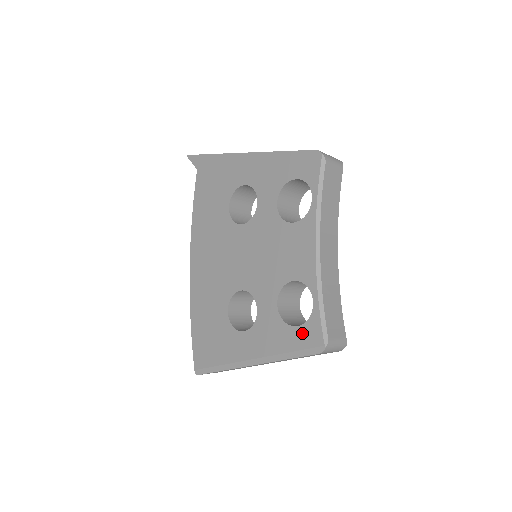
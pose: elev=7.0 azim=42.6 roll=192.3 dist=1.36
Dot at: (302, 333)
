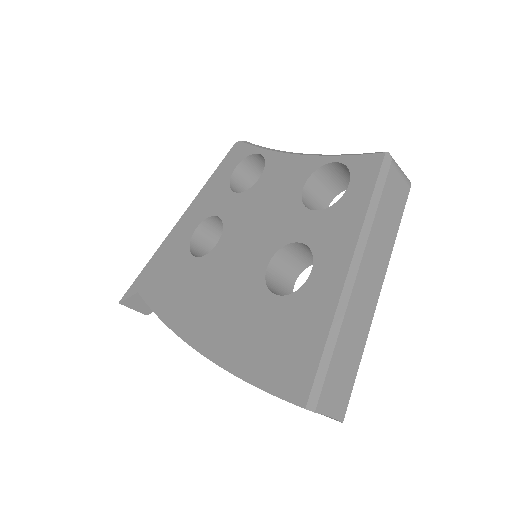
Dot at: (358, 180)
